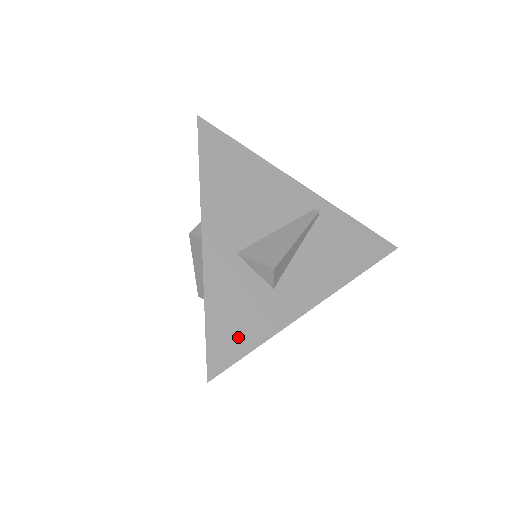
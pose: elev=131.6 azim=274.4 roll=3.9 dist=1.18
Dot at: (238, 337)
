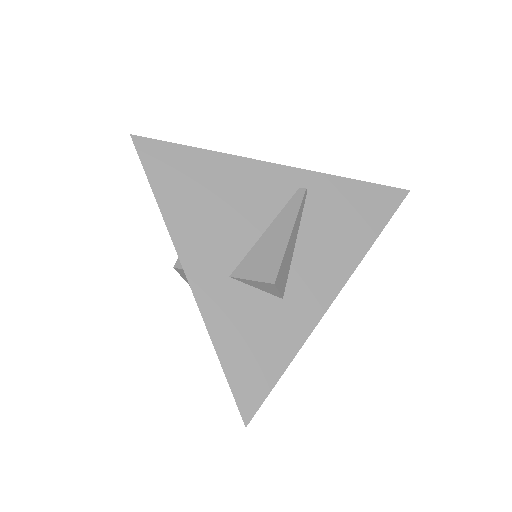
Dot at: (262, 367)
